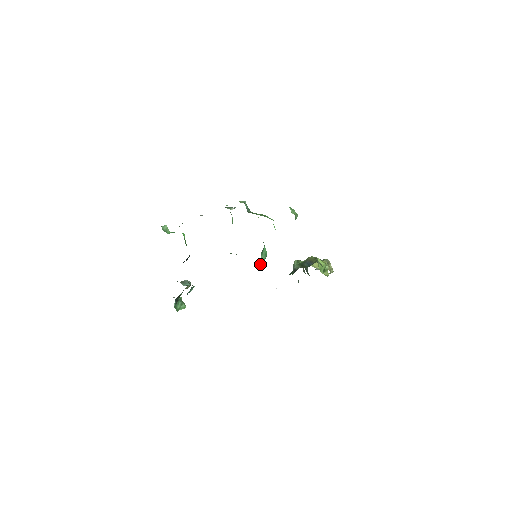
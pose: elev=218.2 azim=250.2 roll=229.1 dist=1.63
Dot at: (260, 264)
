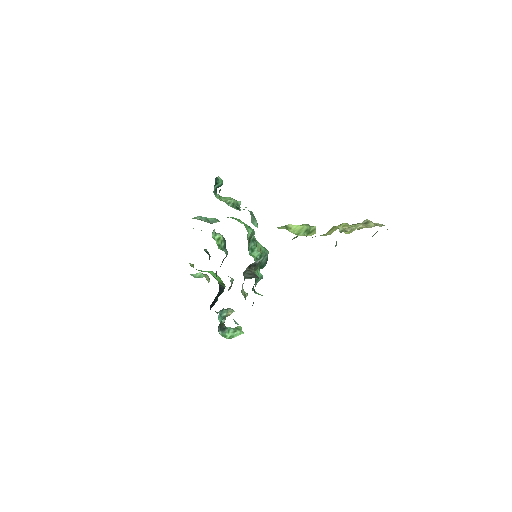
Dot at: (264, 261)
